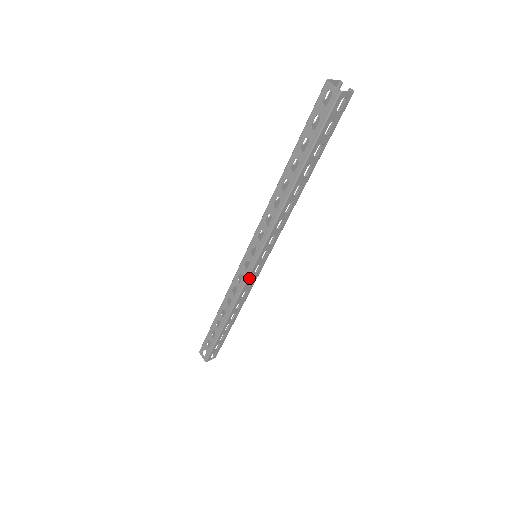
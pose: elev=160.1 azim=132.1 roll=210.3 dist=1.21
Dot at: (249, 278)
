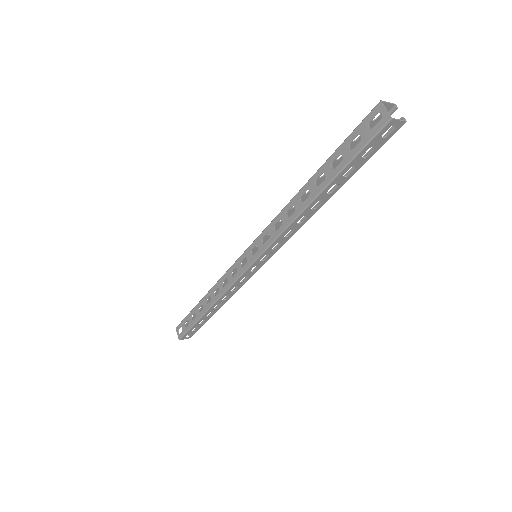
Dot at: (243, 276)
